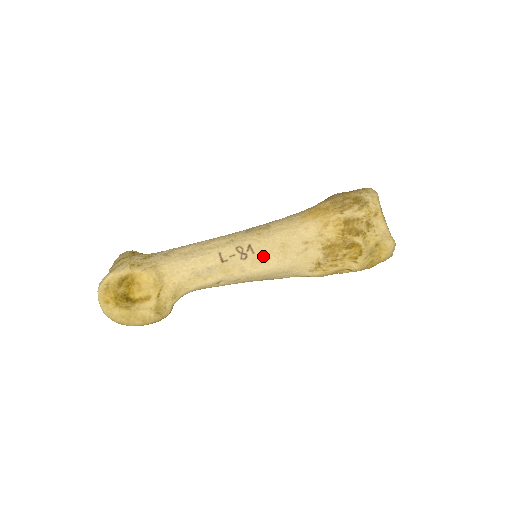
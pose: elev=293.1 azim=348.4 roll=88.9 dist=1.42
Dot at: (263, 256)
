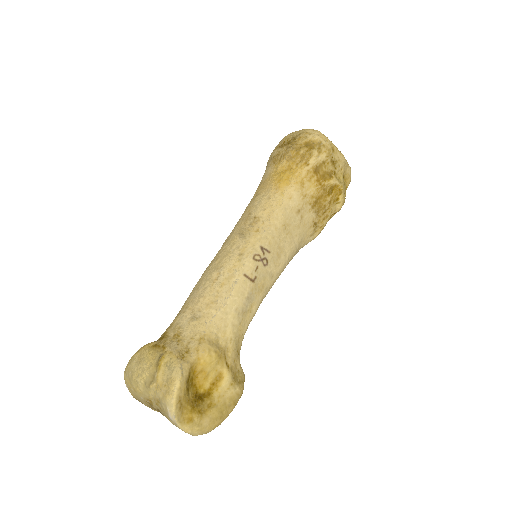
Dot at: (277, 249)
